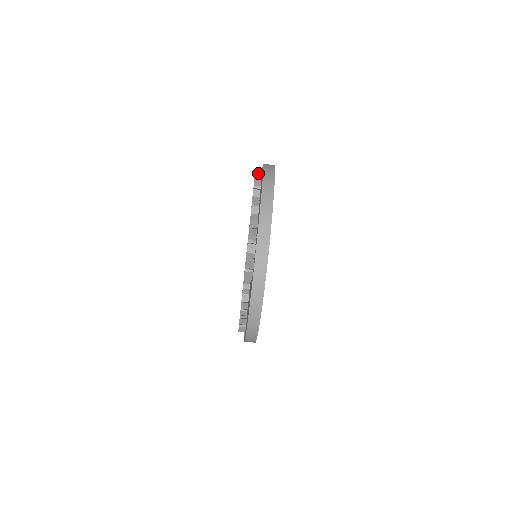
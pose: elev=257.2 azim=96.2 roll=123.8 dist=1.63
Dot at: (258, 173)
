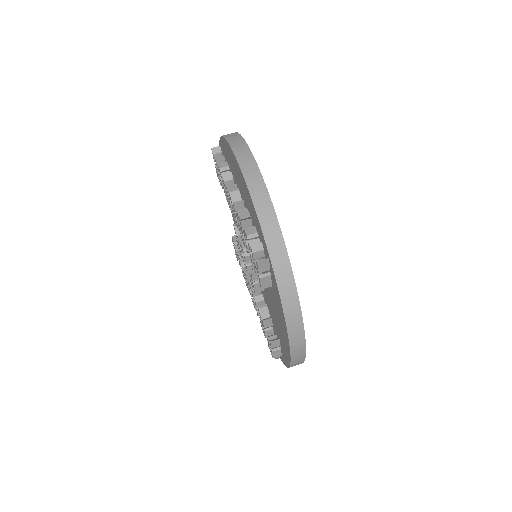
Dot at: (217, 153)
